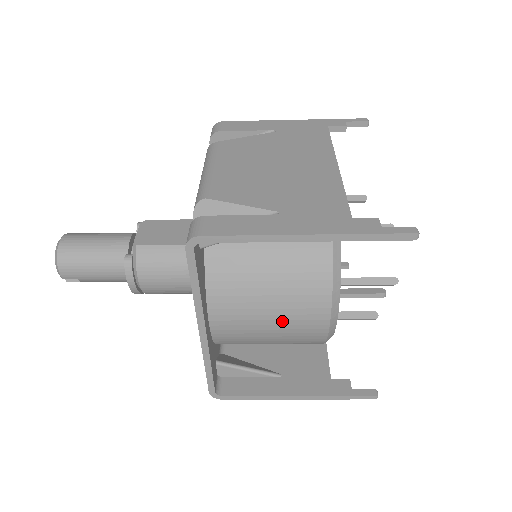
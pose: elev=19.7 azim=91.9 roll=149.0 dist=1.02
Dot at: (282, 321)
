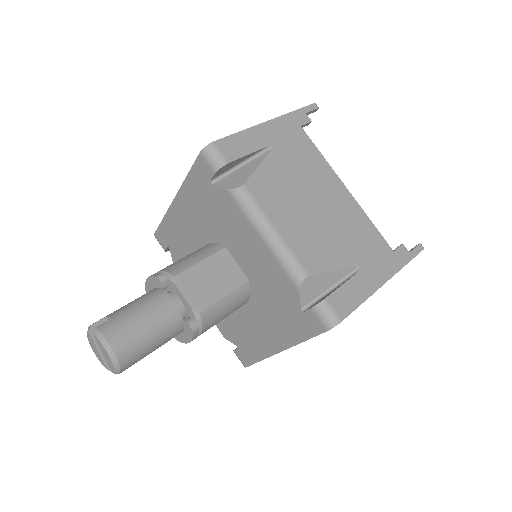
Dot at: occluded
